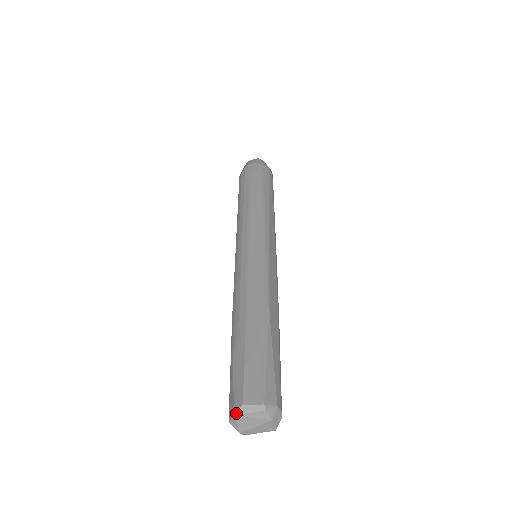
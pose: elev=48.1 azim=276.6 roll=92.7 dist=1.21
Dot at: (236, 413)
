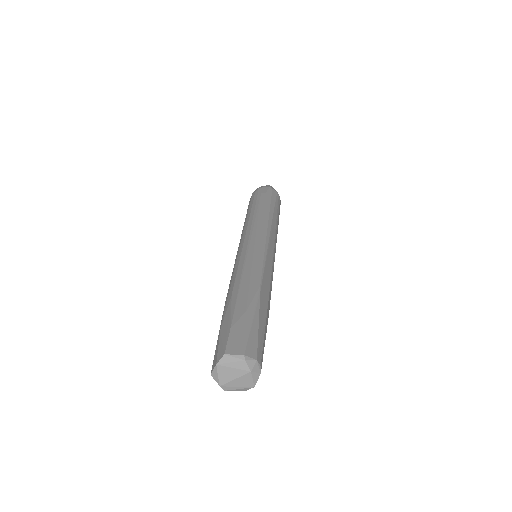
Dot at: (218, 362)
